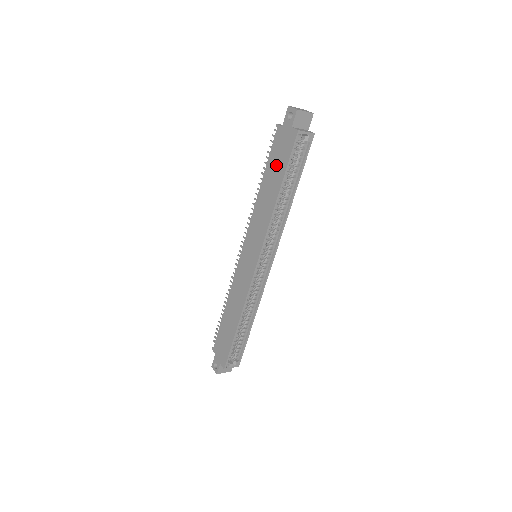
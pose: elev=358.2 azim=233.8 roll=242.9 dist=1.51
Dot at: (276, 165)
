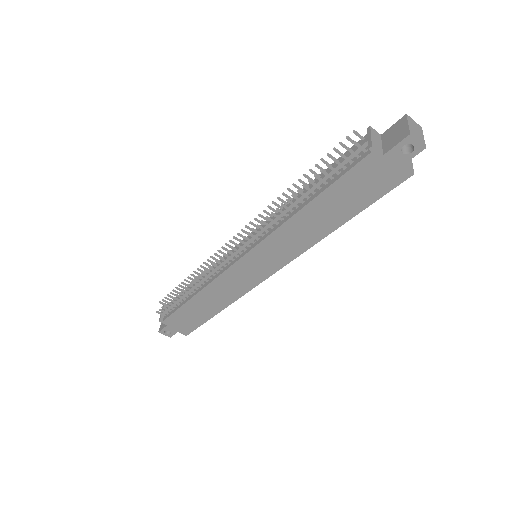
Dot at: (349, 196)
